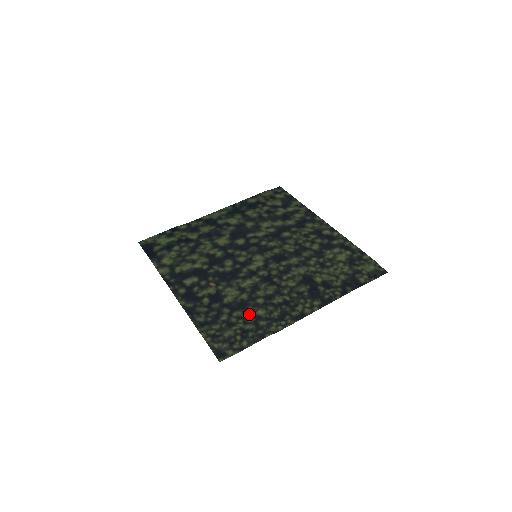
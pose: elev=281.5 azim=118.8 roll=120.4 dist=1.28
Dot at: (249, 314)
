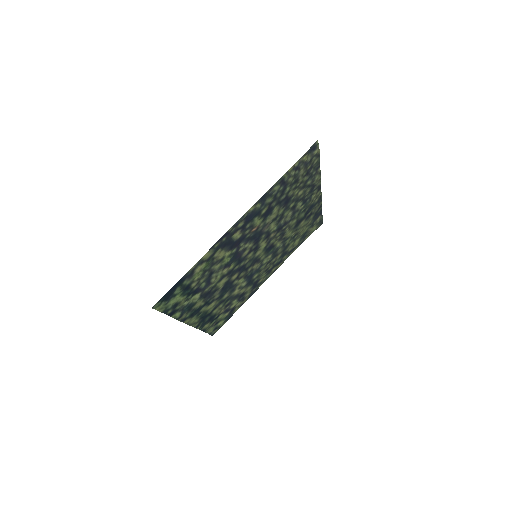
Dot at: (297, 191)
